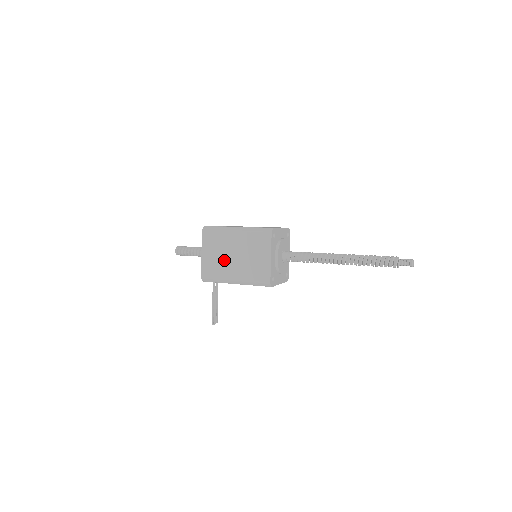
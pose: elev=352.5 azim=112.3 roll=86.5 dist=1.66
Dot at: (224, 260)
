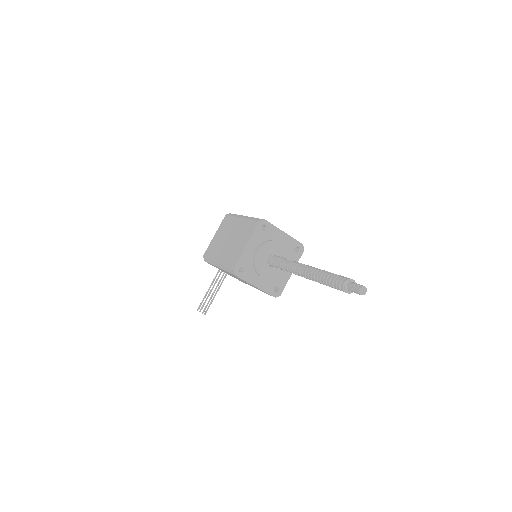
Dot at: (222, 242)
